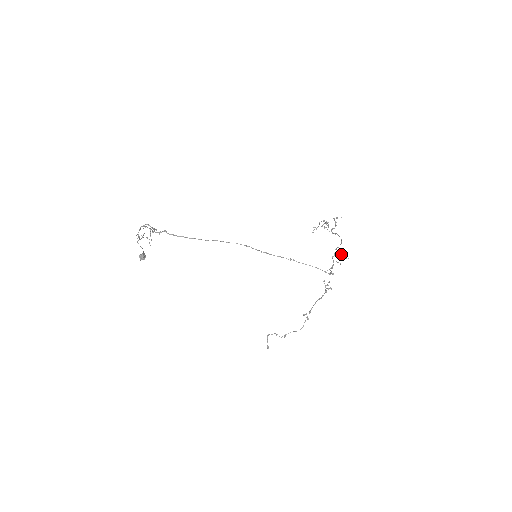
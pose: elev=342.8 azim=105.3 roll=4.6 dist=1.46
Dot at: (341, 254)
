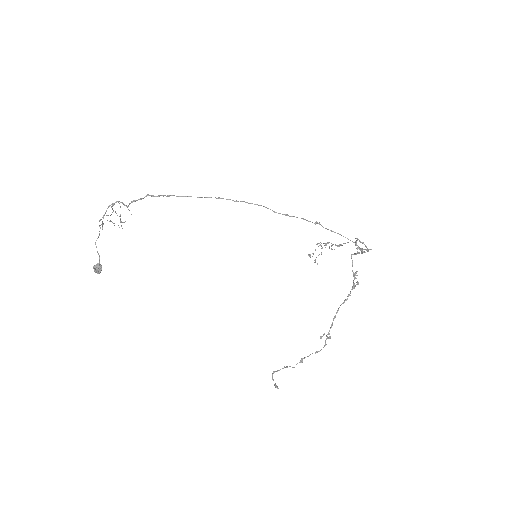
Dot at: occluded
